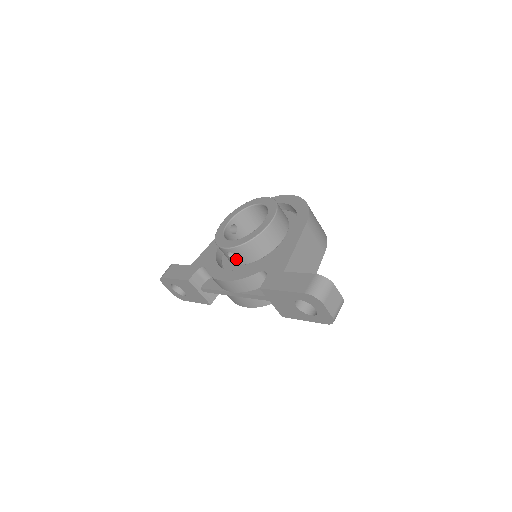
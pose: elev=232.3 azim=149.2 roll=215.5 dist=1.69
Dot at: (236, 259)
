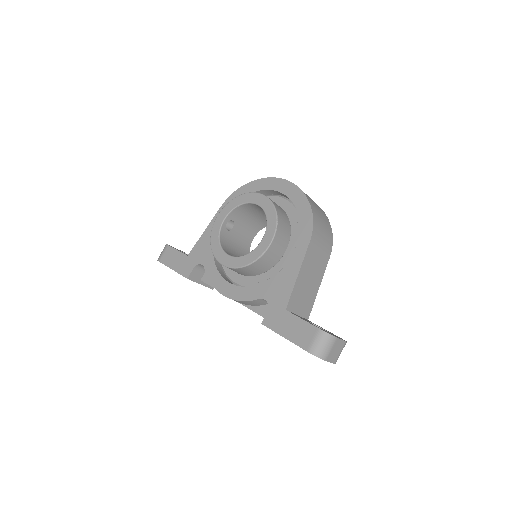
Dot at: (235, 271)
